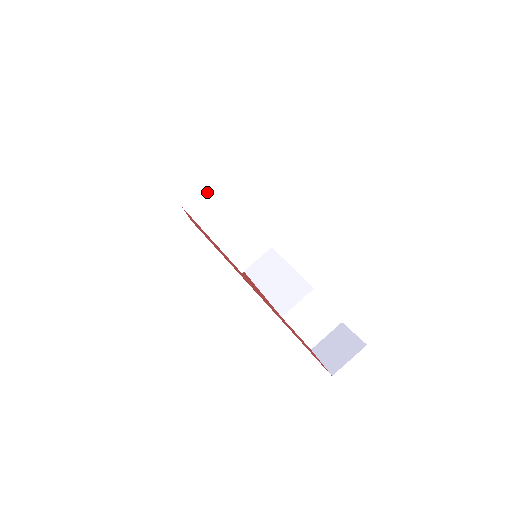
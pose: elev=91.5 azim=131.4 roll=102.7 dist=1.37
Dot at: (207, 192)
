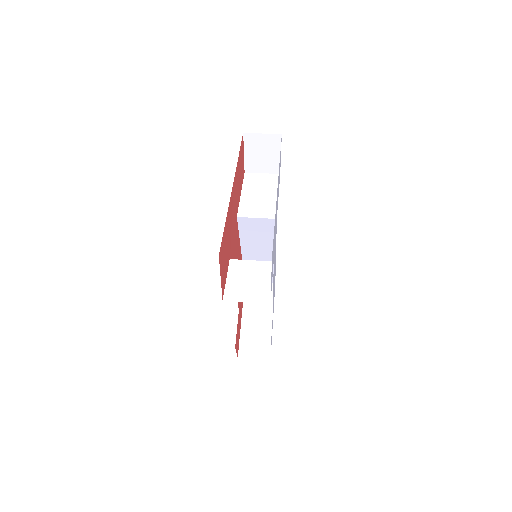
Dot at: (265, 176)
